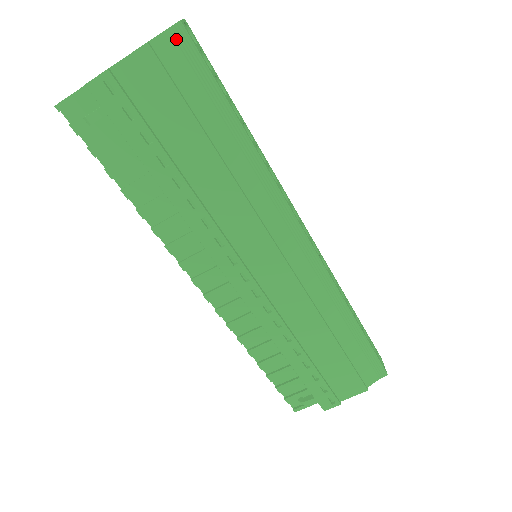
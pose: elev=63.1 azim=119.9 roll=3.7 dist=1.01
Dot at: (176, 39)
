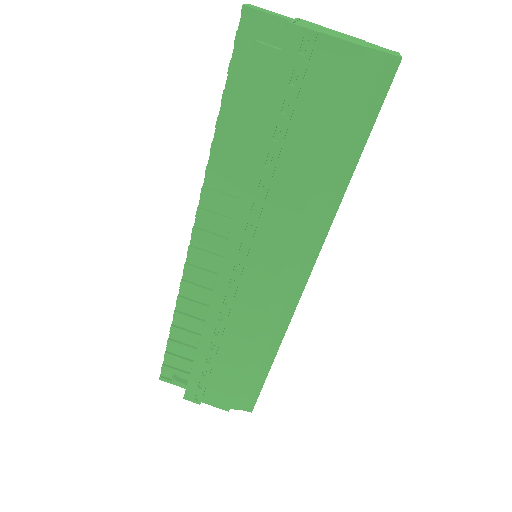
Dot at: (385, 66)
